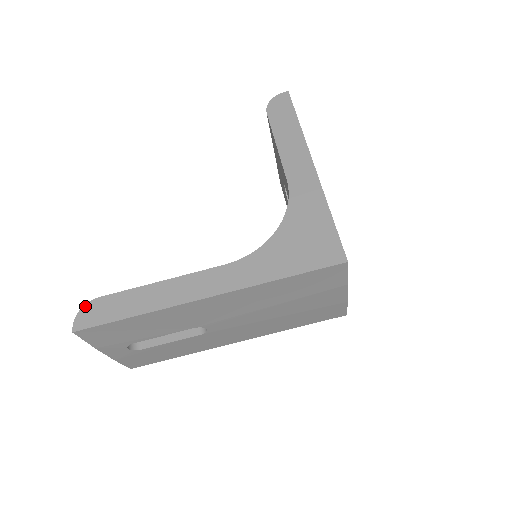
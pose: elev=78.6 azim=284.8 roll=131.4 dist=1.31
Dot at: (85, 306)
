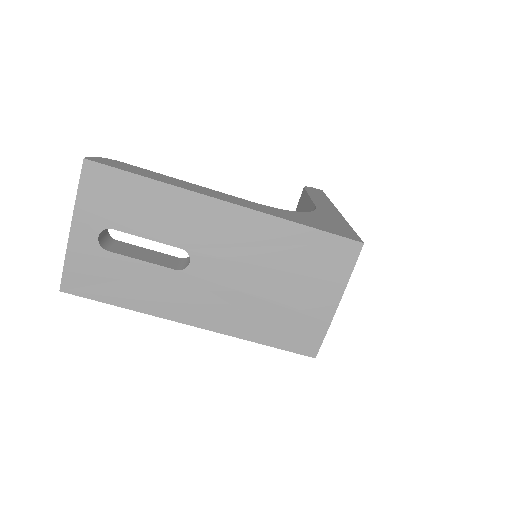
Dot at: (106, 158)
